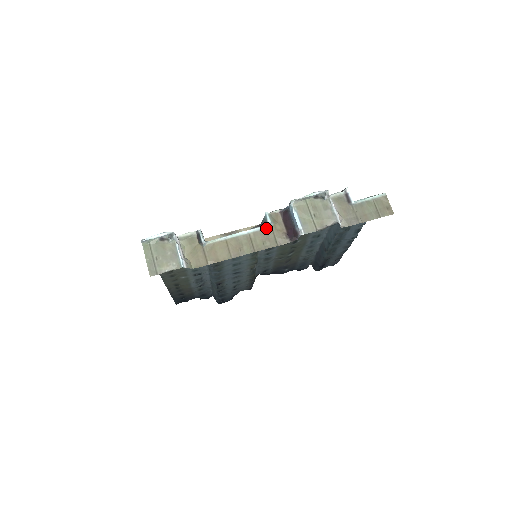
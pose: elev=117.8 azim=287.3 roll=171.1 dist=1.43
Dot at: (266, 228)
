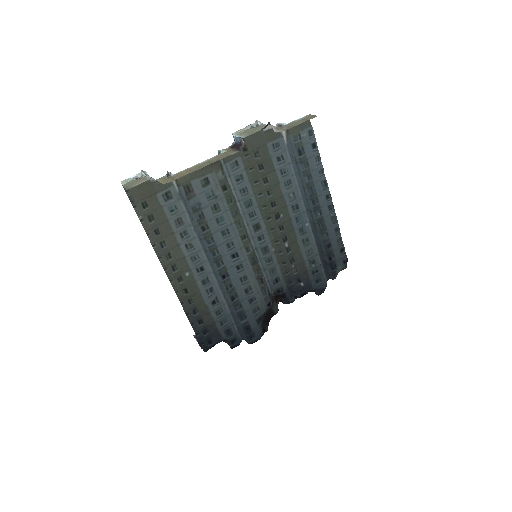
Dot at: (219, 154)
